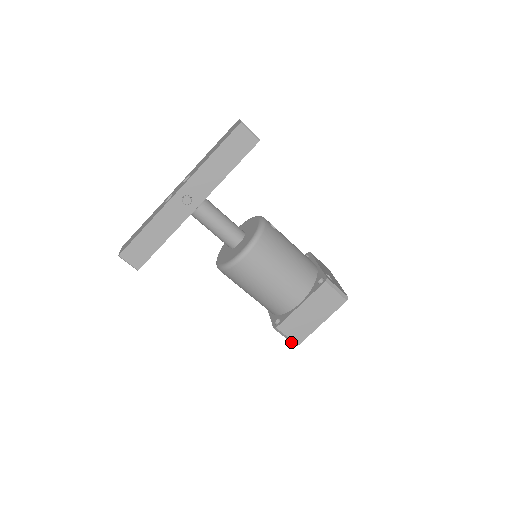
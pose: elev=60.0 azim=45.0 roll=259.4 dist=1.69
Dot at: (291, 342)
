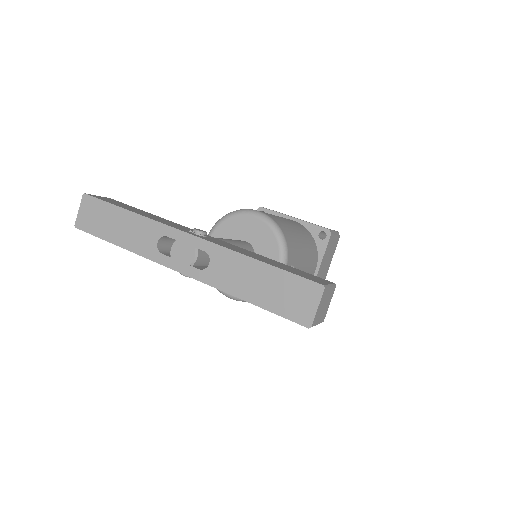
Dot at: occluded
